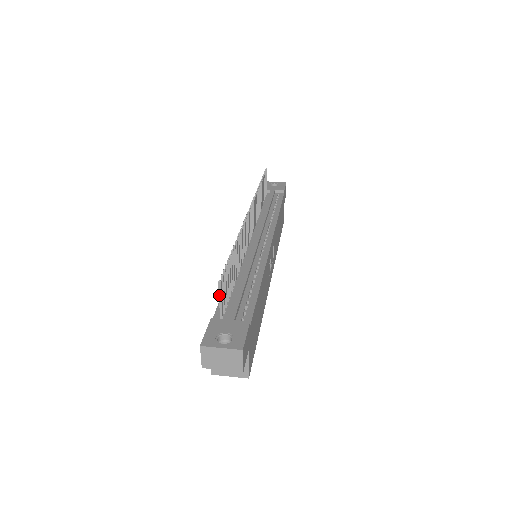
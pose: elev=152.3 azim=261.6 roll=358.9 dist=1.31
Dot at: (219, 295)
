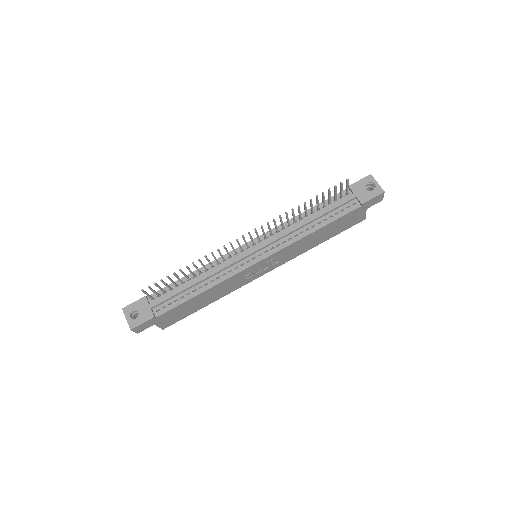
Dot at: (145, 293)
